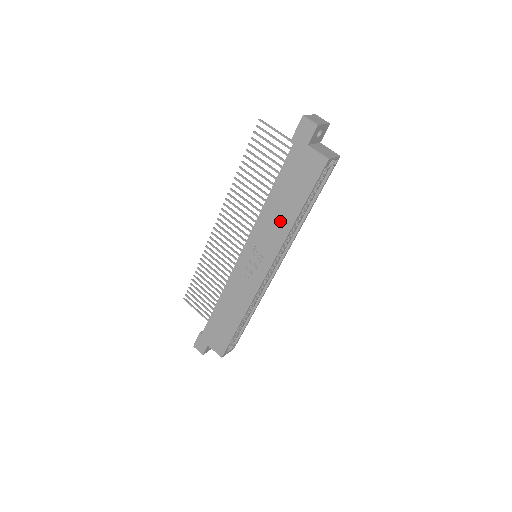
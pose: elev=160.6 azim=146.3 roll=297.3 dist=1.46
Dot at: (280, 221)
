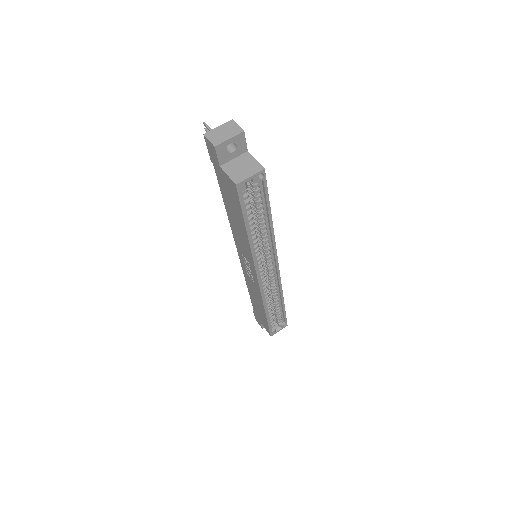
Dot at: (241, 236)
